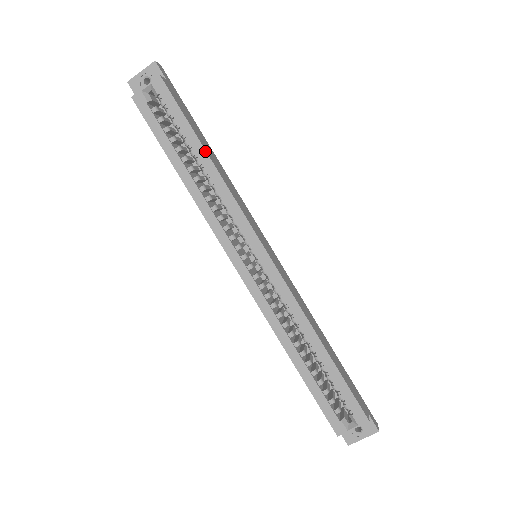
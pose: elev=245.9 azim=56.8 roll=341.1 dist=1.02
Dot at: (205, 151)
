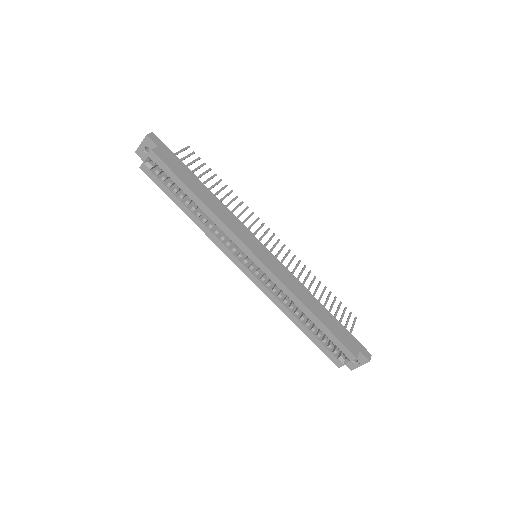
Dot at: (197, 197)
